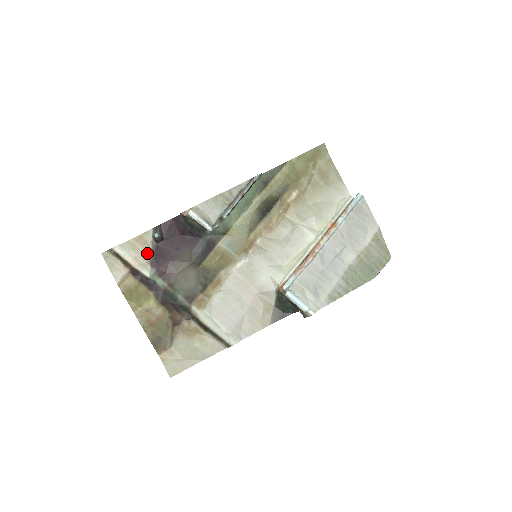
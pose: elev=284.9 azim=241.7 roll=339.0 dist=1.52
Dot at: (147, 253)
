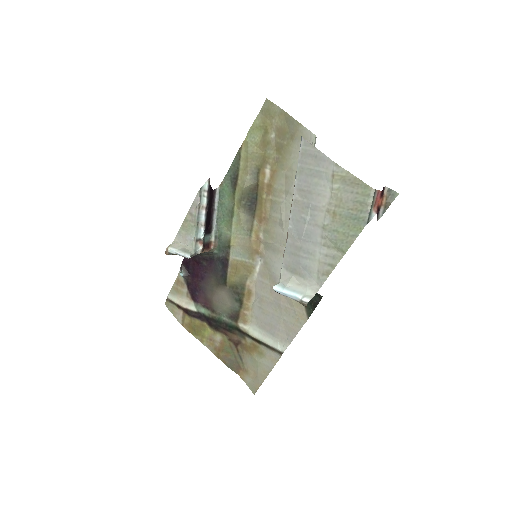
Dot at: (186, 291)
